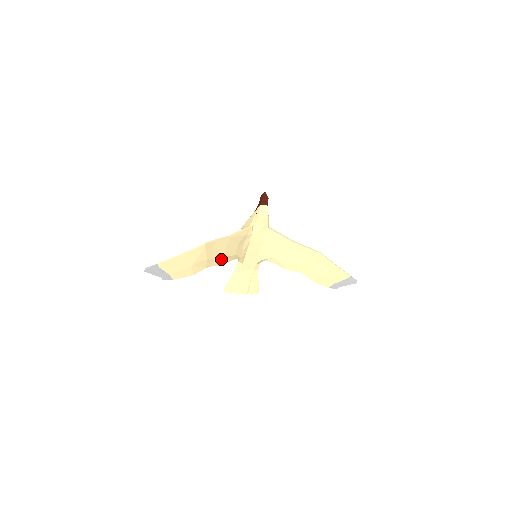
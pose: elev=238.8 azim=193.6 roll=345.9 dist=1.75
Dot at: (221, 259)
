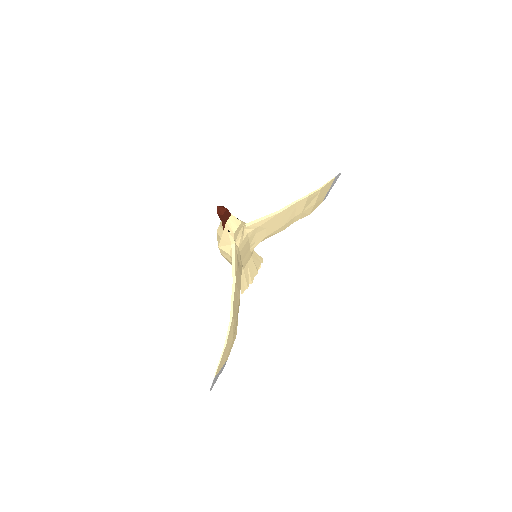
Dot at: (239, 298)
